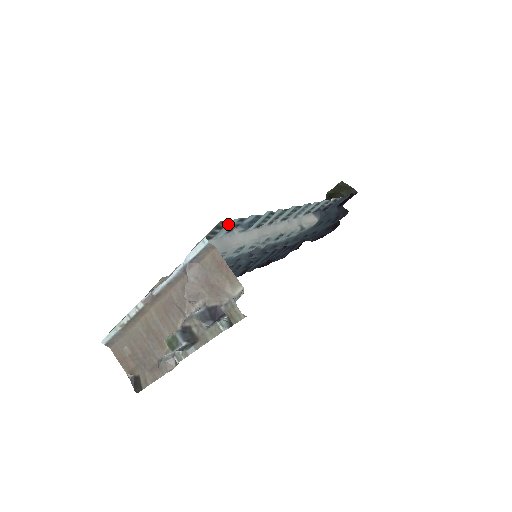
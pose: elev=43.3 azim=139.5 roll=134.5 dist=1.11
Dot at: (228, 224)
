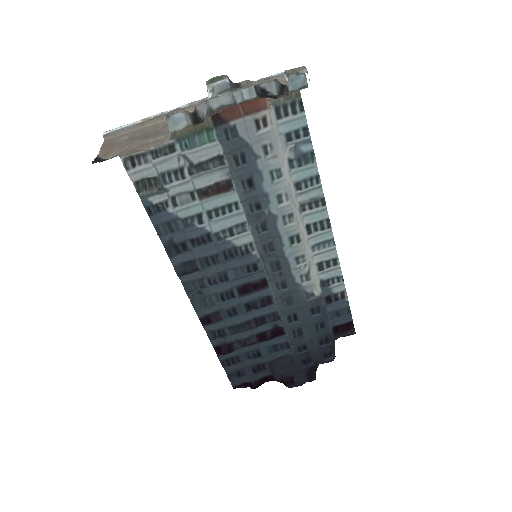
Dot at: (298, 116)
